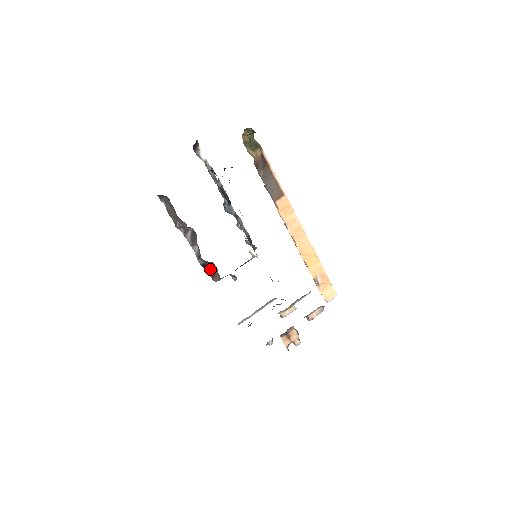
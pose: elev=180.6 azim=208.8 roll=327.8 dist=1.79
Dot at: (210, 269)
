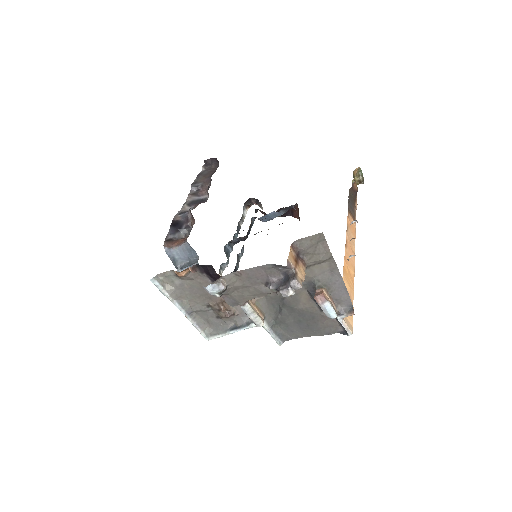
Dot at: (178, 231)
